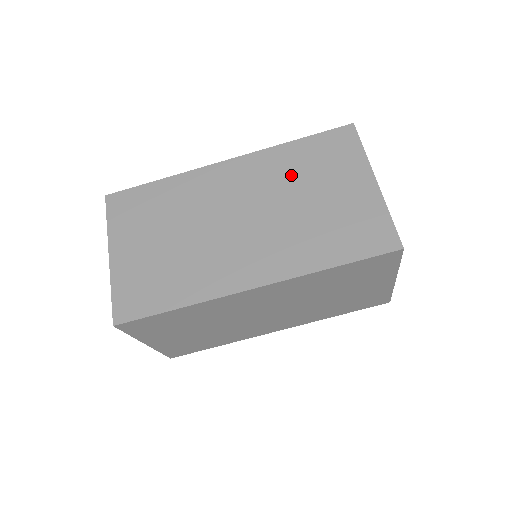
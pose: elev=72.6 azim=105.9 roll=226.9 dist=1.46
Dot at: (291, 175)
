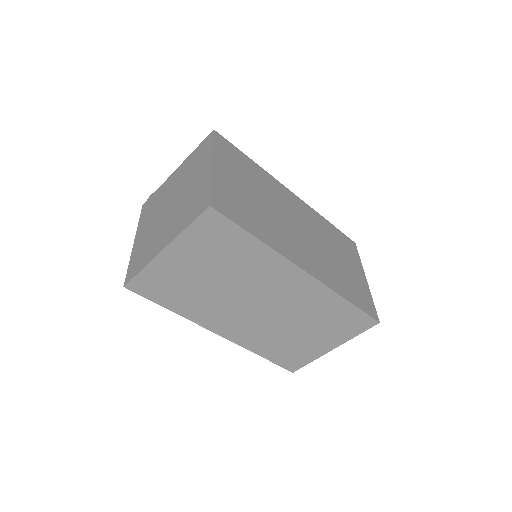
Dot at: (315, 314)
